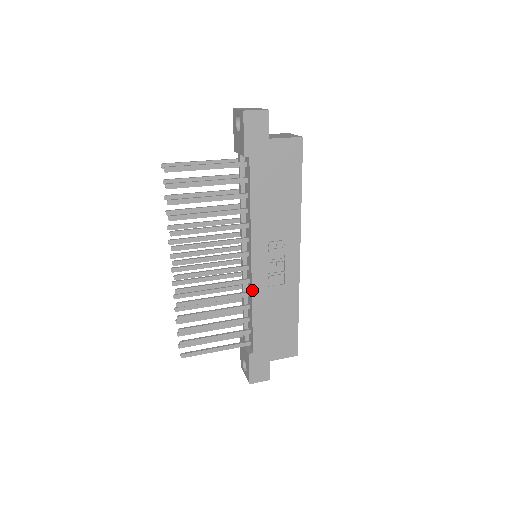
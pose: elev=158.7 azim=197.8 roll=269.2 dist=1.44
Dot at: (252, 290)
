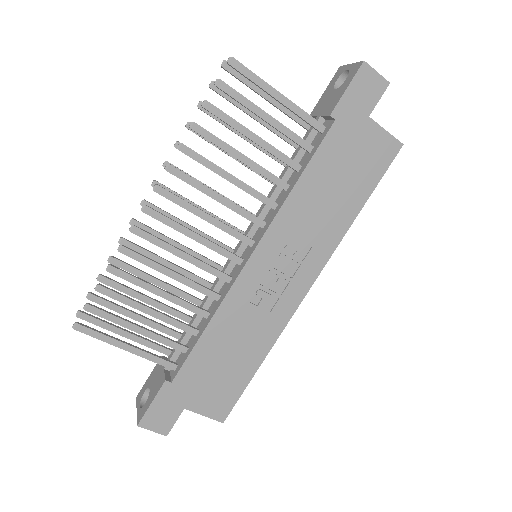
Dot at: (228, 293)
